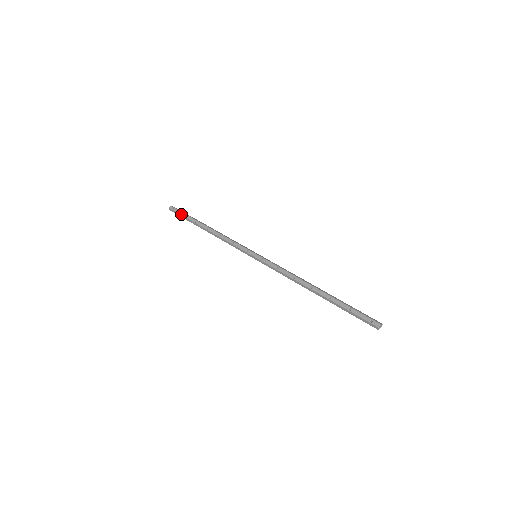
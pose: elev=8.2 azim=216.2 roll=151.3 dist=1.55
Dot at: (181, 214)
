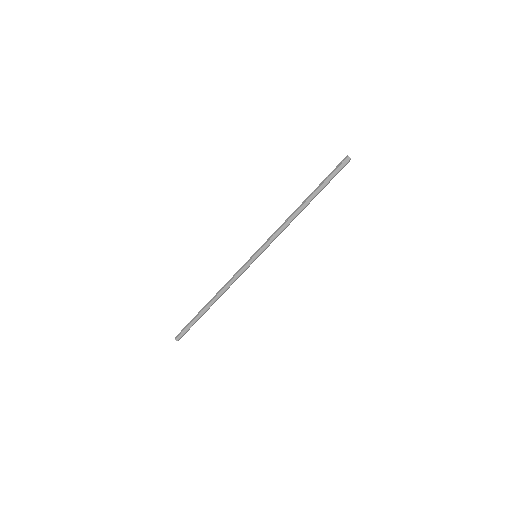
Dot at: (187, 325)
